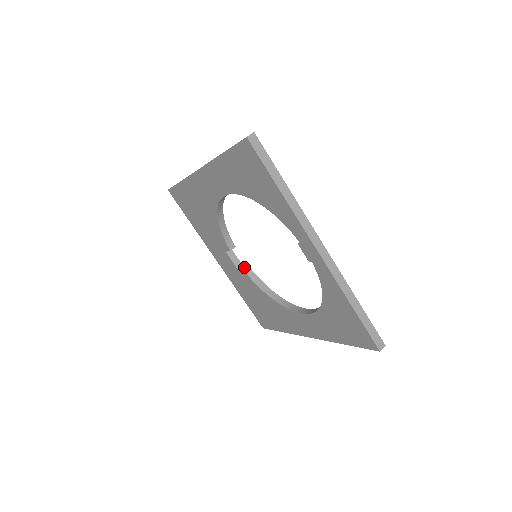
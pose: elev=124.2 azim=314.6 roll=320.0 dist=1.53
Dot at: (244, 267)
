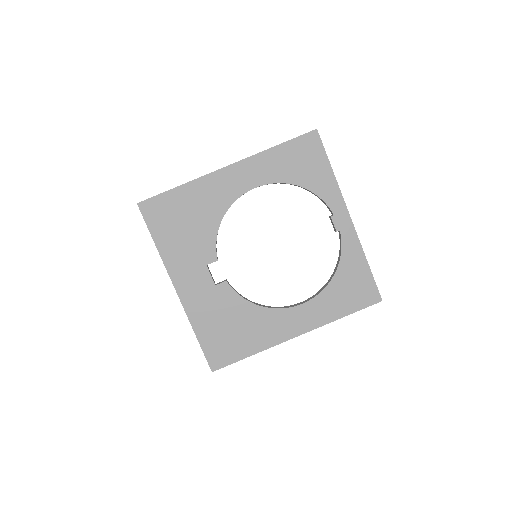
Dot at: (226, 280)
